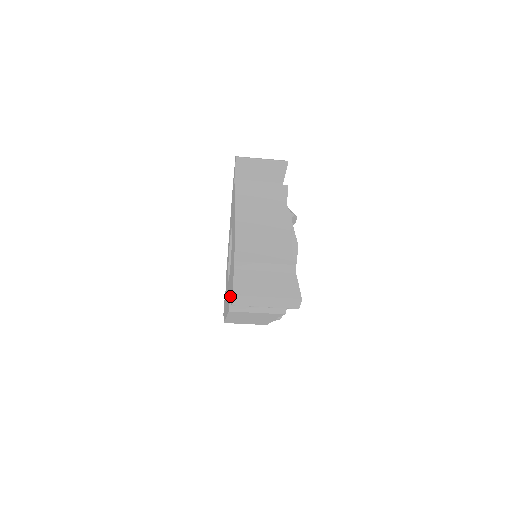
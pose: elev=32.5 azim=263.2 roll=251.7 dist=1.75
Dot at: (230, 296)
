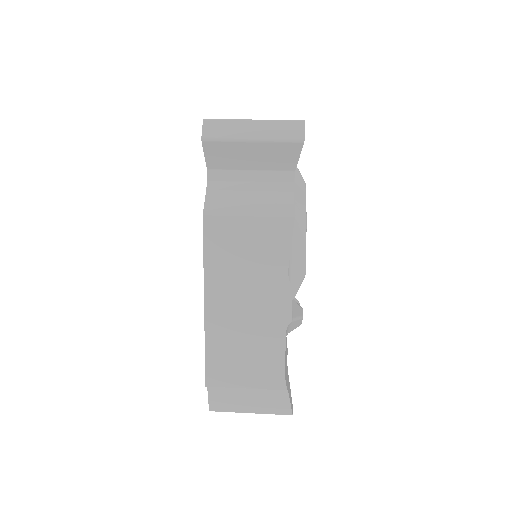
Dot at: occluded
